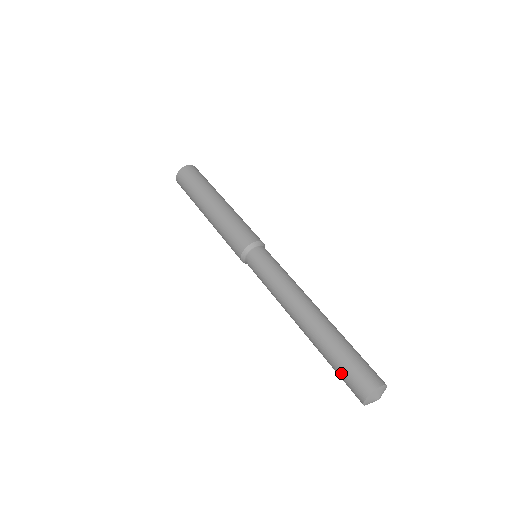
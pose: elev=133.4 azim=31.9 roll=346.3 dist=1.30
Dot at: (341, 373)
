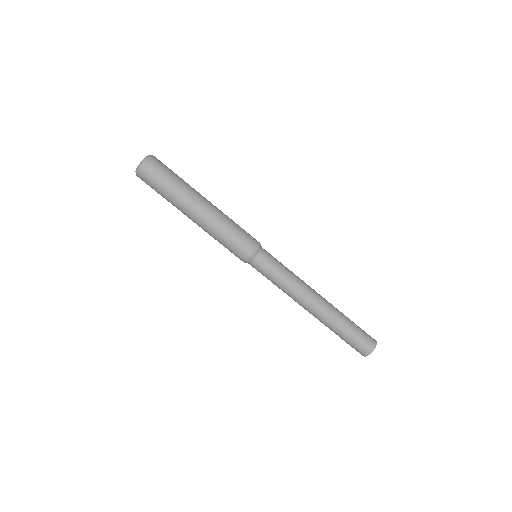
Dot at: occluded
